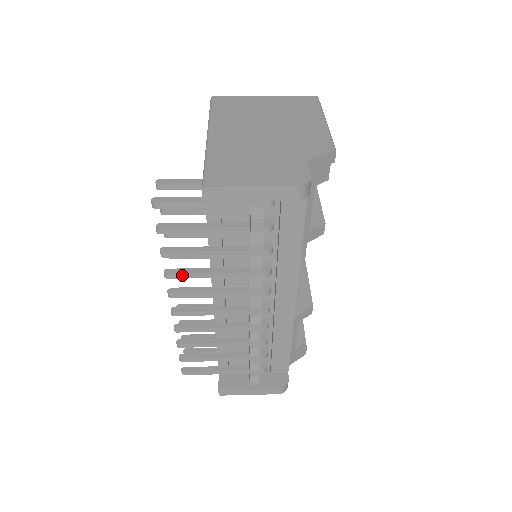
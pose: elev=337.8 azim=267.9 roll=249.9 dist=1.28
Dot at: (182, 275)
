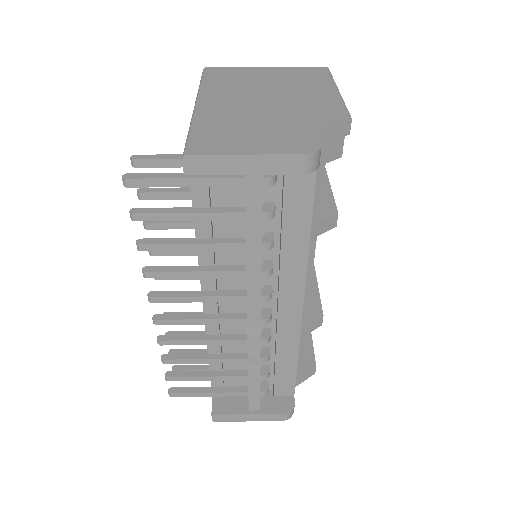
Dot at: (164, 274)
